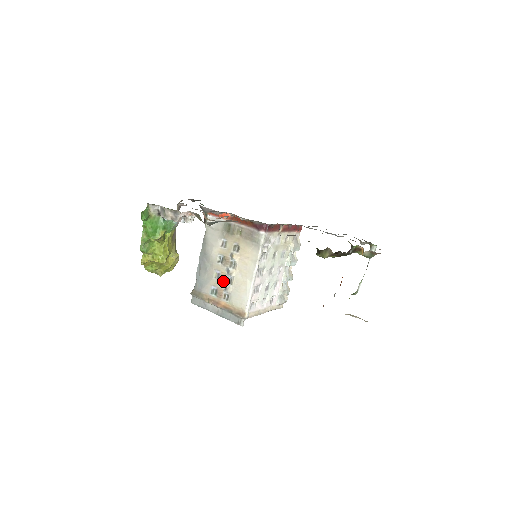
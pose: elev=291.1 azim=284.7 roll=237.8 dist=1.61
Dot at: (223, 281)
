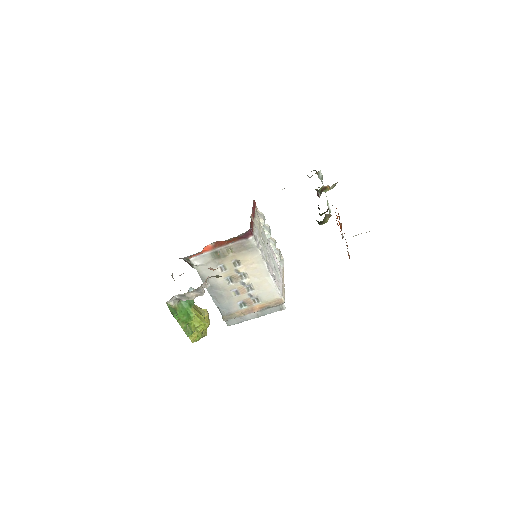
Dot at: (244, 293)
